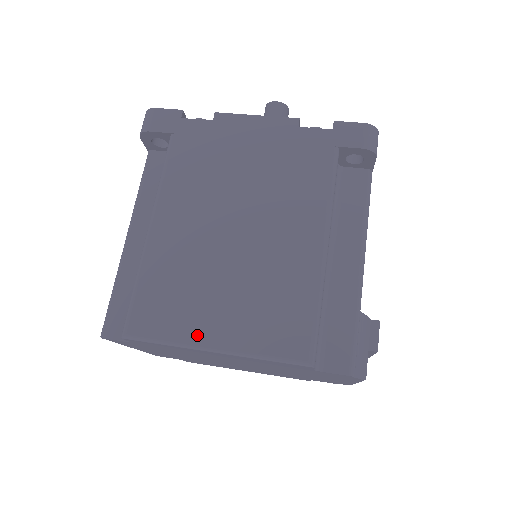
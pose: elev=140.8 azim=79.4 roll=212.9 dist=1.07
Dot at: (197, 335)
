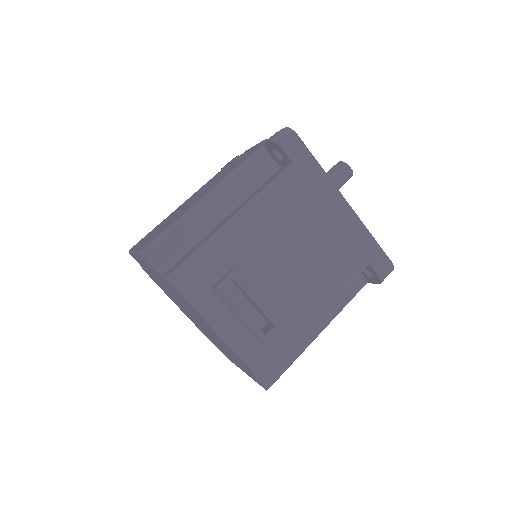
Dot at: (138, 246)
